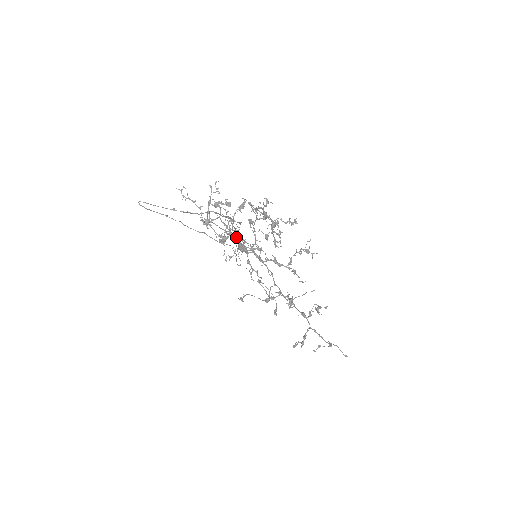
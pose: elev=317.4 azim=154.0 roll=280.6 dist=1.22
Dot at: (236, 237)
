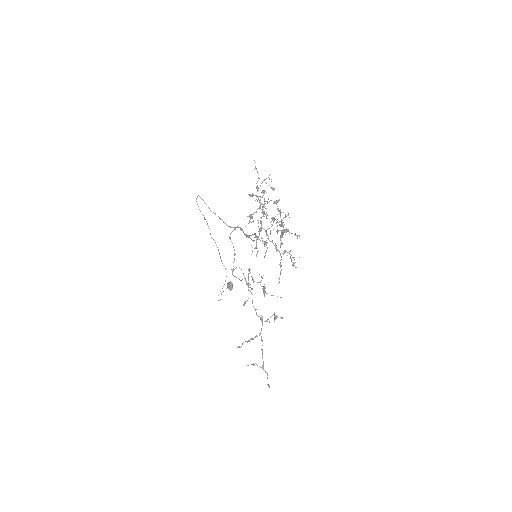
Dot at: occluded
